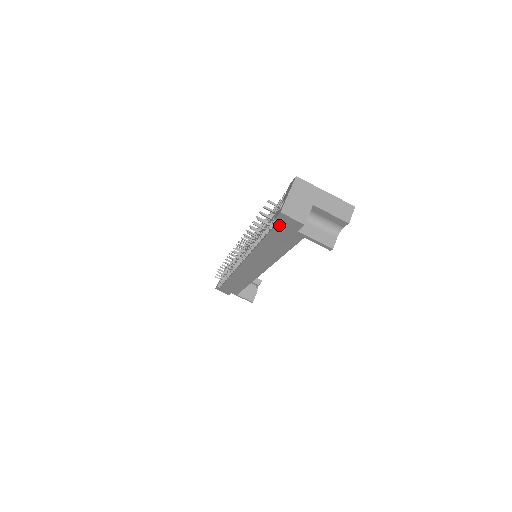
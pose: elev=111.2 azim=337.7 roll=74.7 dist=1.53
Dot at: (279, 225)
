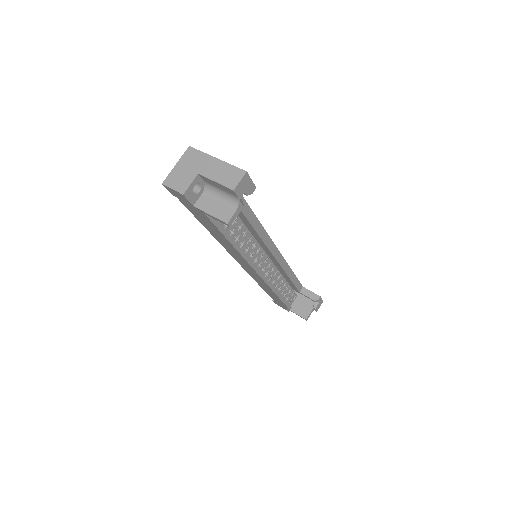
Dot at: (182, 202)
